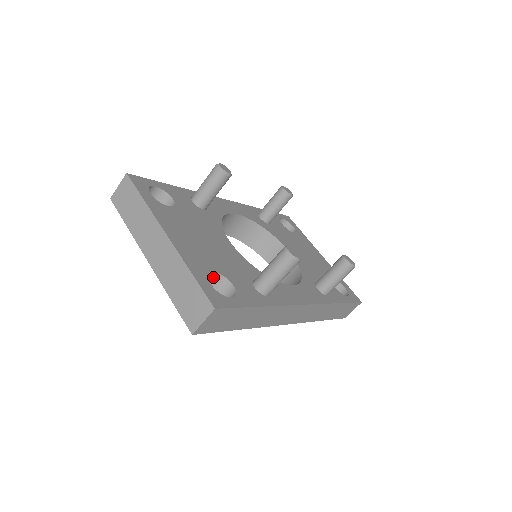
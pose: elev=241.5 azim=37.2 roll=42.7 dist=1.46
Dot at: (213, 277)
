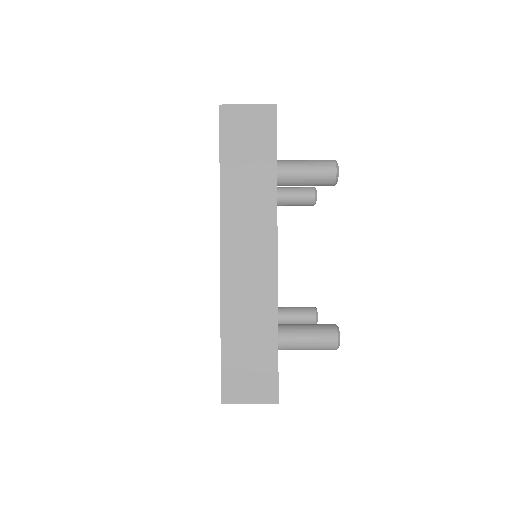
Dot at: occluded
